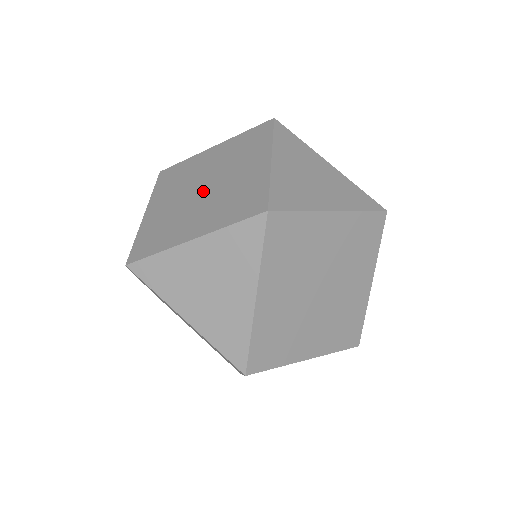
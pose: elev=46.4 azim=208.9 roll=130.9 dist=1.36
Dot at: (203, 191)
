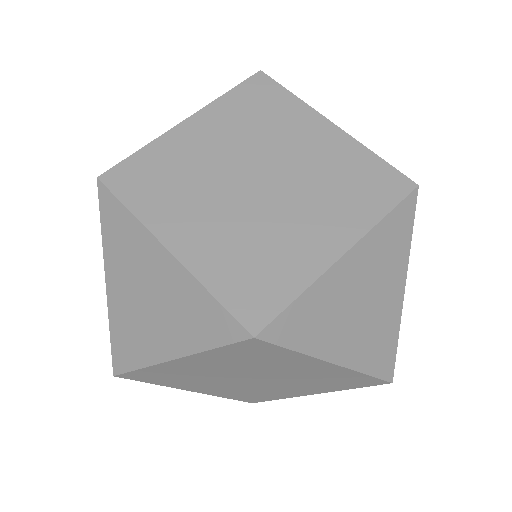
Dot at: occluded
